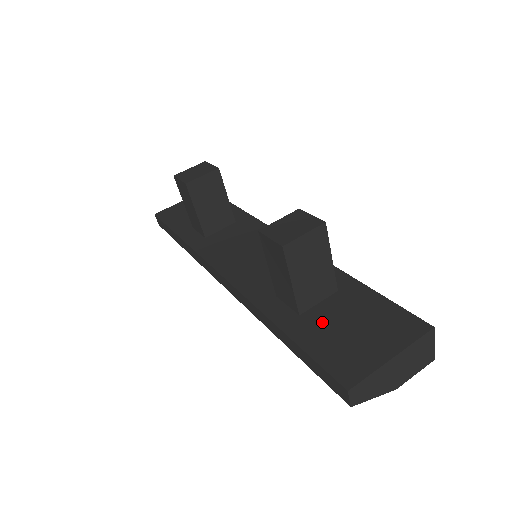
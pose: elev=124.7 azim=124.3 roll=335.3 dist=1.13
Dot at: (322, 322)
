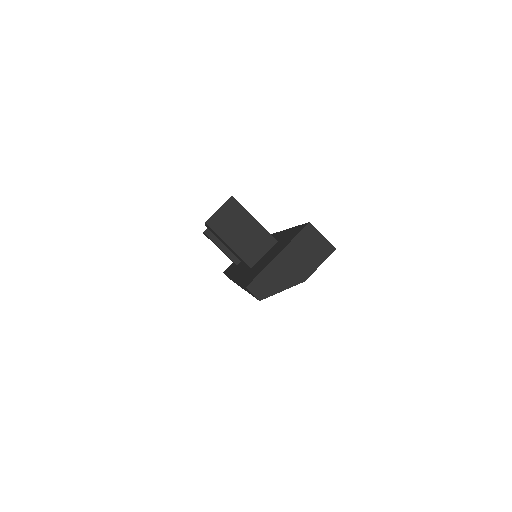
Dot at: (259, 263)
